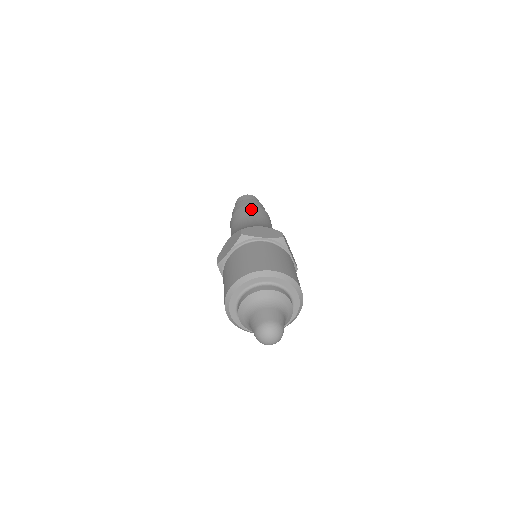
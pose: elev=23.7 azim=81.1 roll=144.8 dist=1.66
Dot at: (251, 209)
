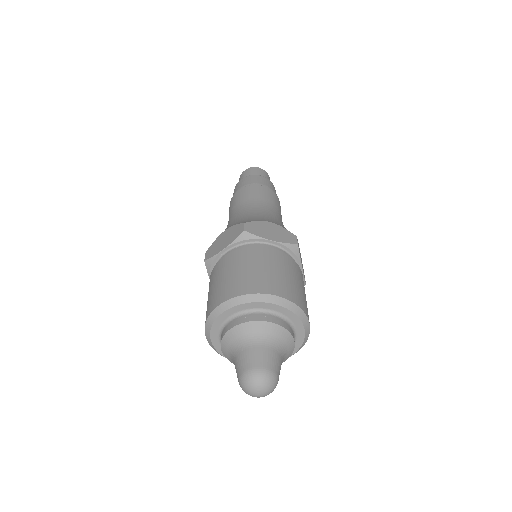
Dot at: (260, 191)
